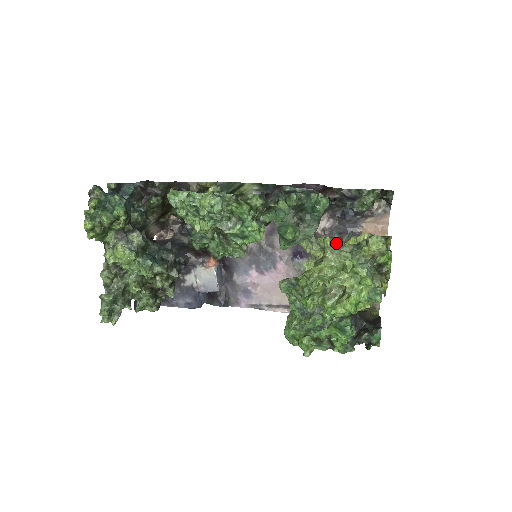
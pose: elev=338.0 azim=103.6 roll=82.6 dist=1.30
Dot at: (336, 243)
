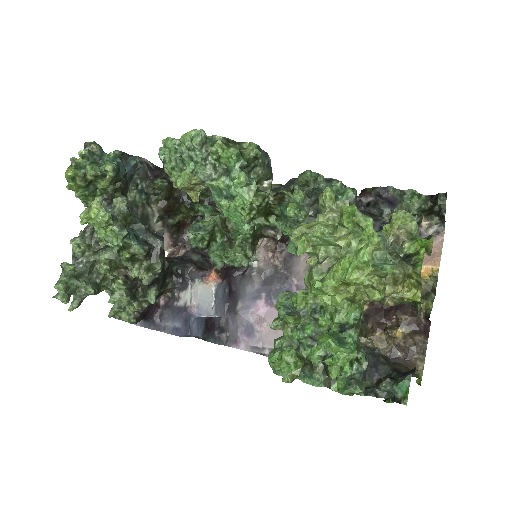
Dot at: occluded
